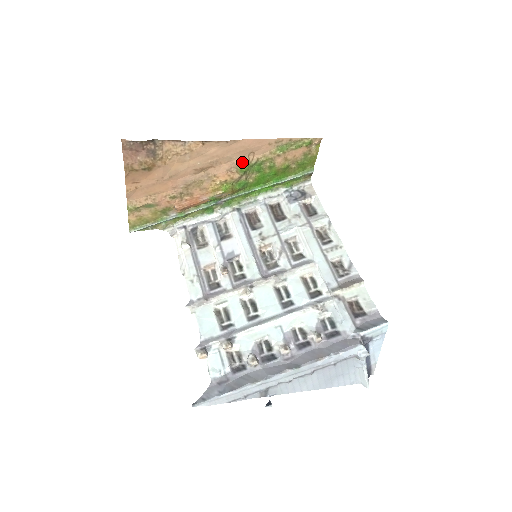
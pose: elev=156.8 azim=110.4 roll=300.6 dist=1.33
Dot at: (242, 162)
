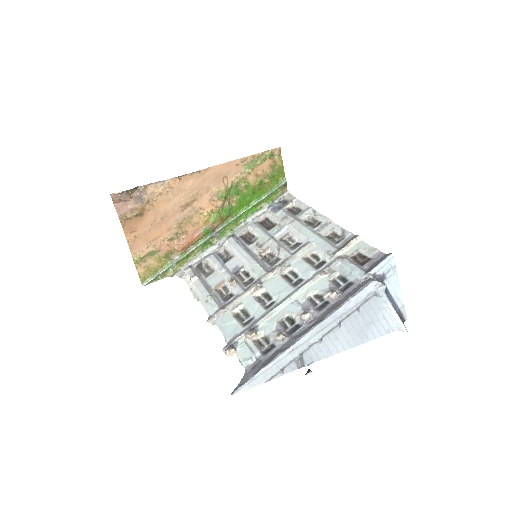
Dot at: (220, 189)
